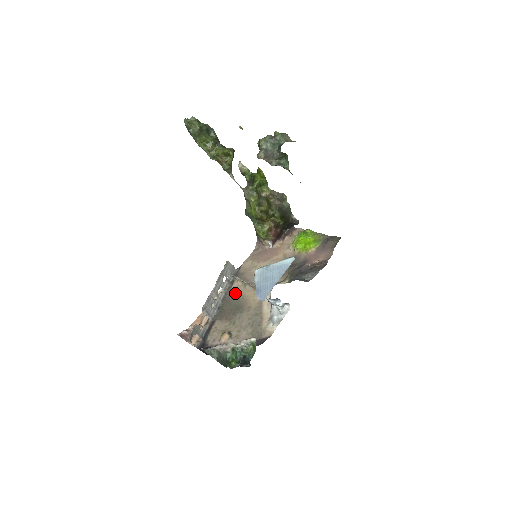
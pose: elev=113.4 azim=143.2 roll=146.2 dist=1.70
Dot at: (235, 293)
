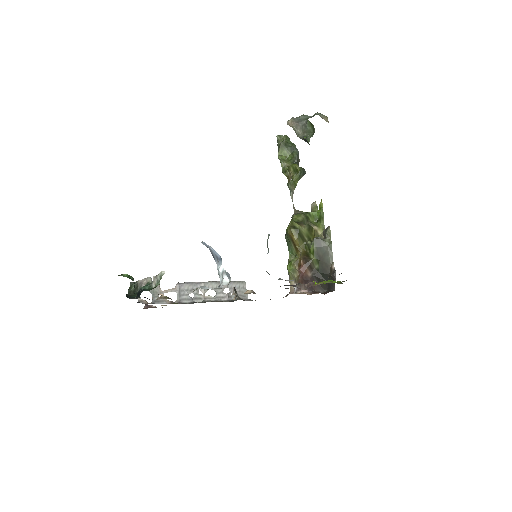
Dot at: occluded
